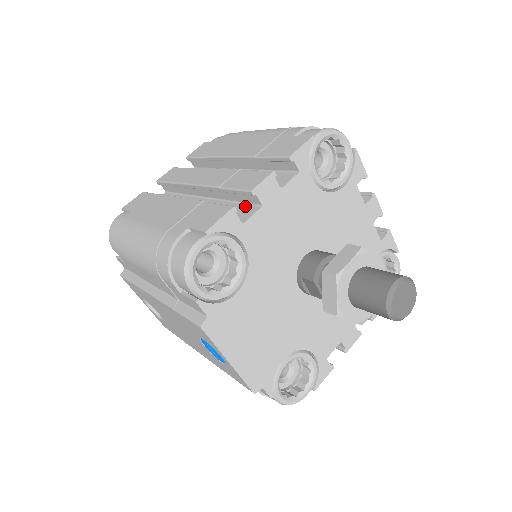
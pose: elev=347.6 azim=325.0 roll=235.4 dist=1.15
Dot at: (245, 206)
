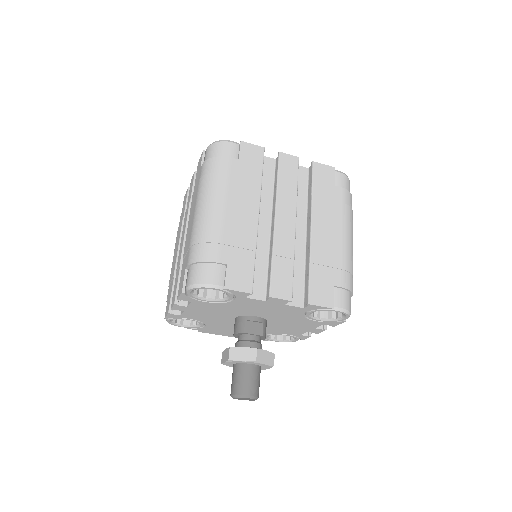
Dot at: occluded
